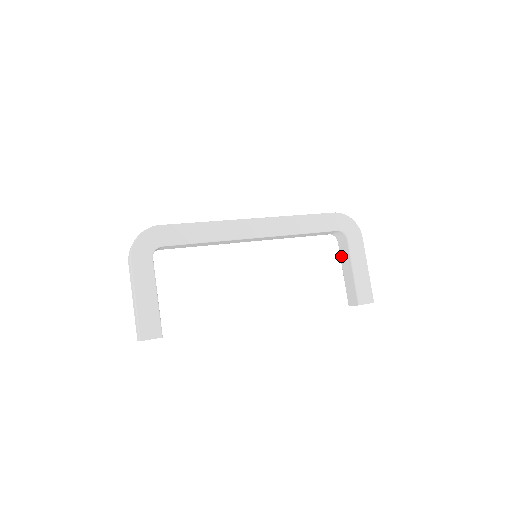
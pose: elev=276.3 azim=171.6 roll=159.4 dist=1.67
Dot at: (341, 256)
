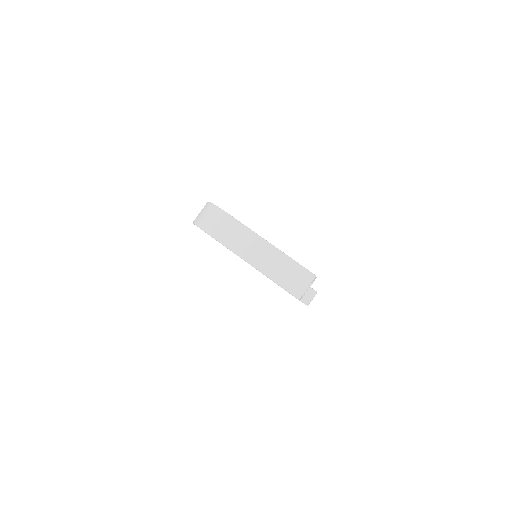
Dot at: occluded
